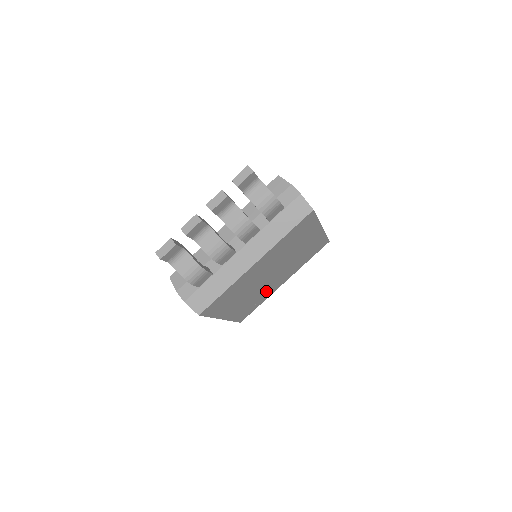
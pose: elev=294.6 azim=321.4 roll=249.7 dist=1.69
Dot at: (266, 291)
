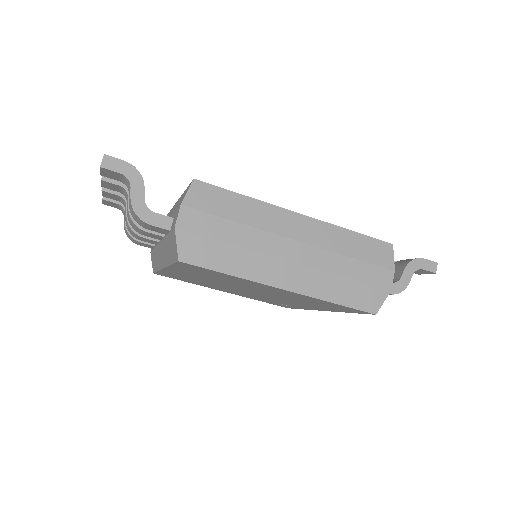
Dot at: (283, 302)
